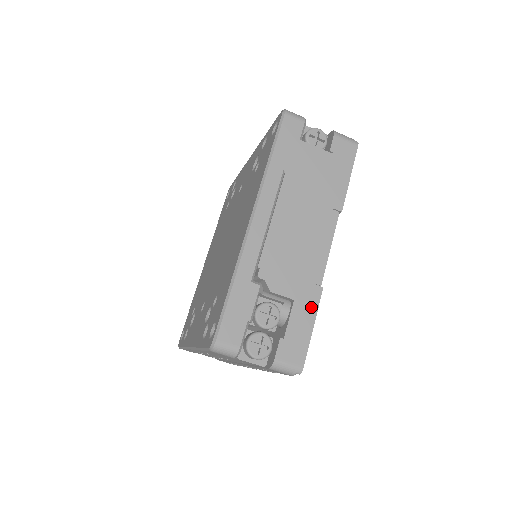
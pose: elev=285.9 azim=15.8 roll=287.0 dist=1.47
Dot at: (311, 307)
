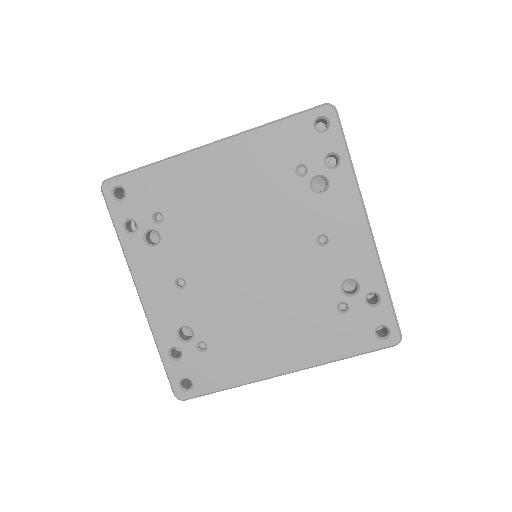
Dot at: occluded
